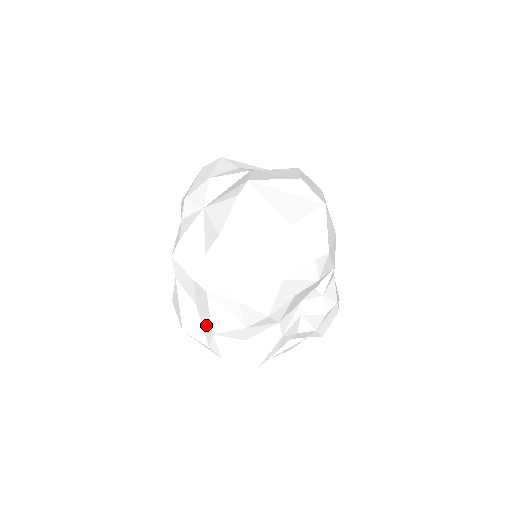
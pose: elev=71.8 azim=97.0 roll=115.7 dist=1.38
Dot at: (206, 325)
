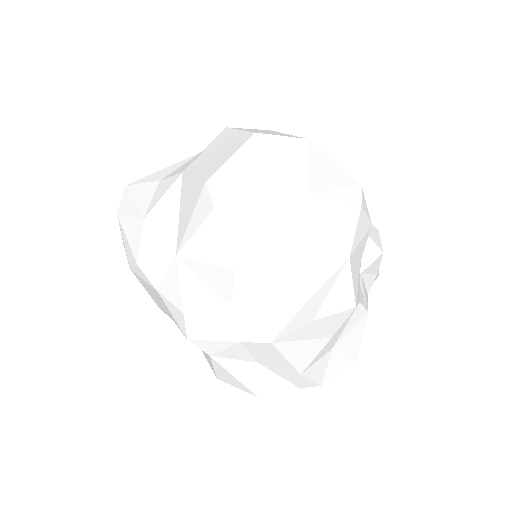
Dot at: (285, 372)
